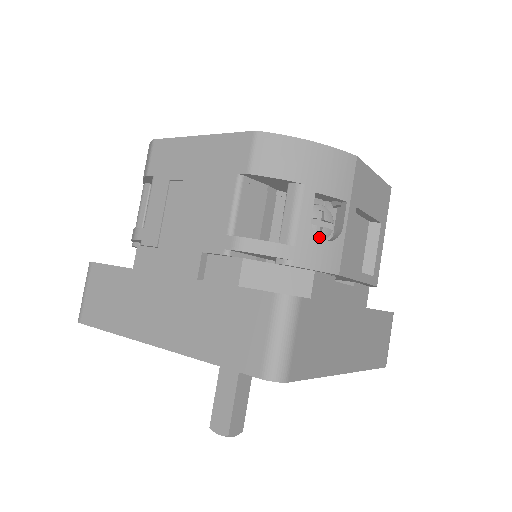
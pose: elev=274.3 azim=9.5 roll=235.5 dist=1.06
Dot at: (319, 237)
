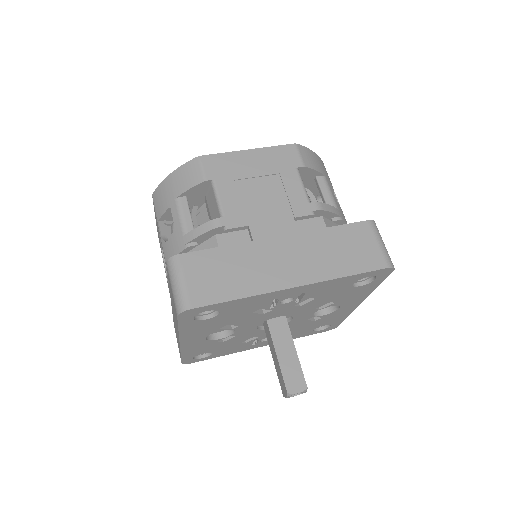
Dot at: occluded
